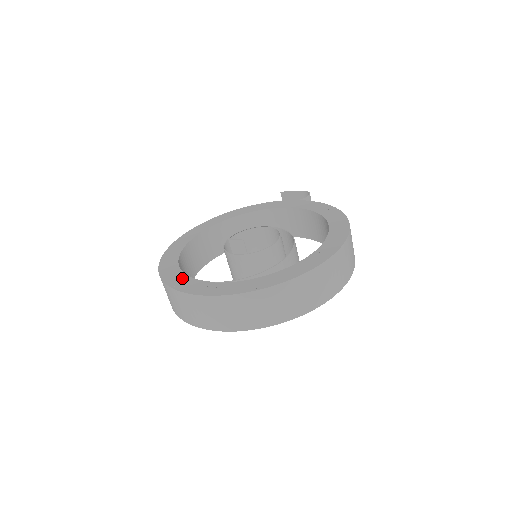
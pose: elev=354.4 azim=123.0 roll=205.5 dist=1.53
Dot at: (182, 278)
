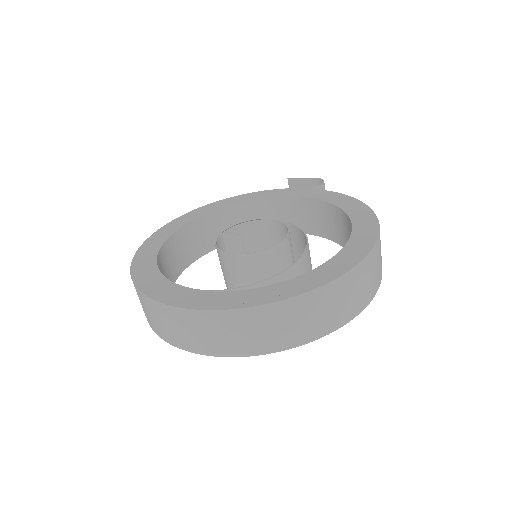
Dot at: (159, 282)
